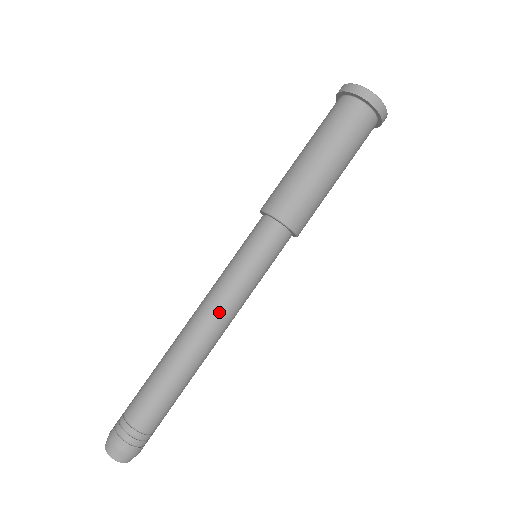
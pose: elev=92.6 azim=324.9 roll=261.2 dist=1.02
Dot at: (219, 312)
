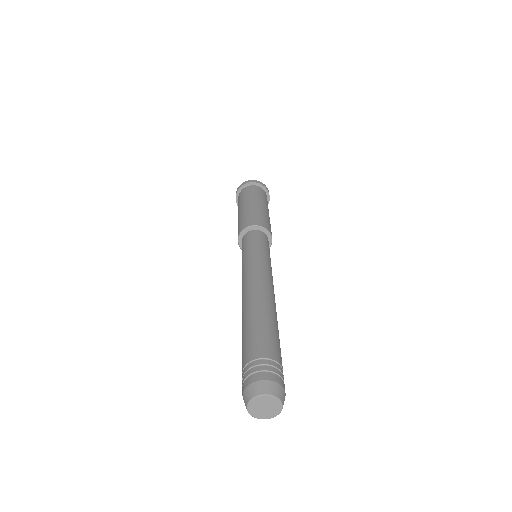
Dot at: (266, 274)
